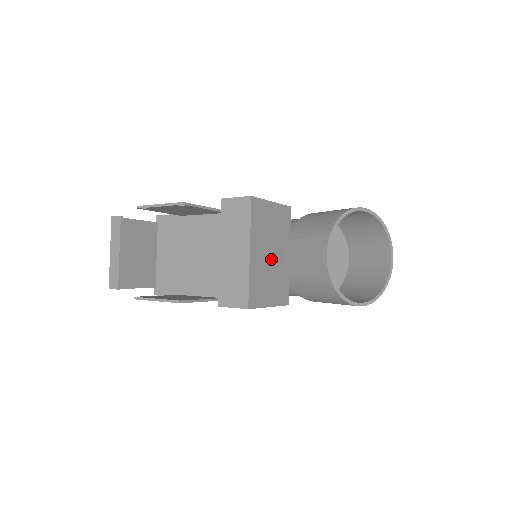
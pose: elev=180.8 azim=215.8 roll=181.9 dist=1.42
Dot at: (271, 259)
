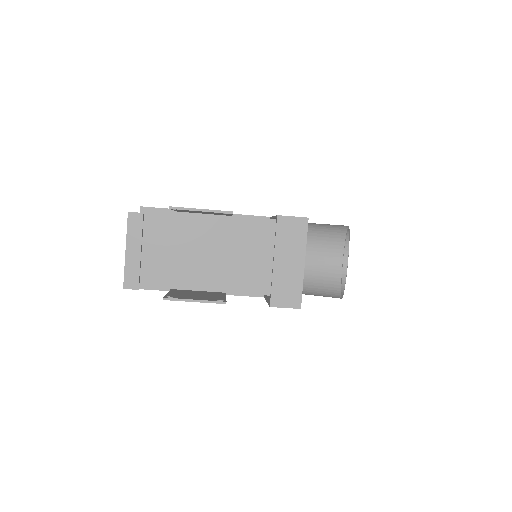
Dot at: occluded
